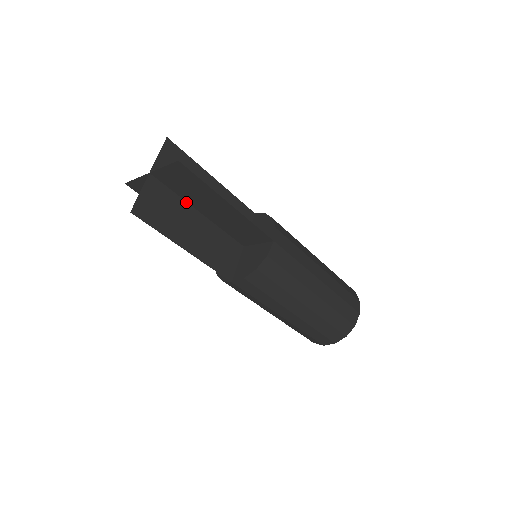
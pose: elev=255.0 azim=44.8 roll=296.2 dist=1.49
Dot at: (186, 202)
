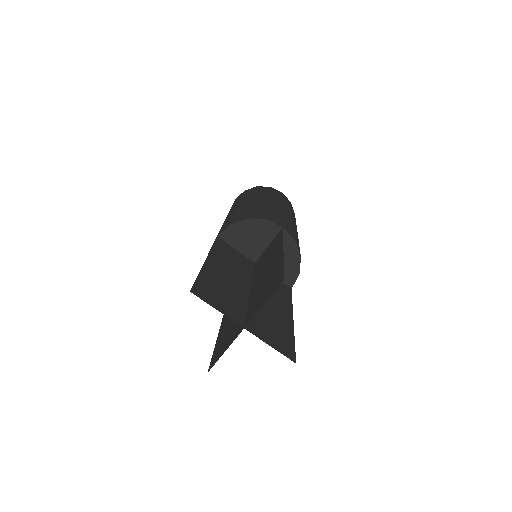
Dot at: (248, 300)
